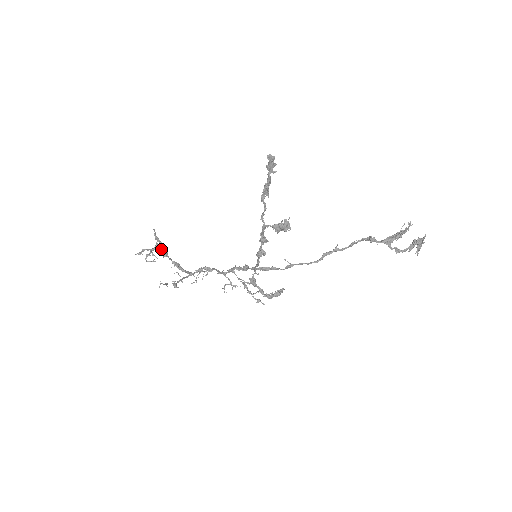
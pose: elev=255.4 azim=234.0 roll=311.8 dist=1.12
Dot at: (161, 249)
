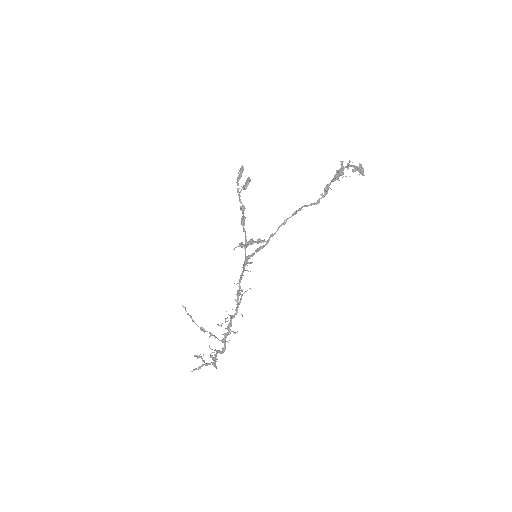
Dot at: (212, 356)
